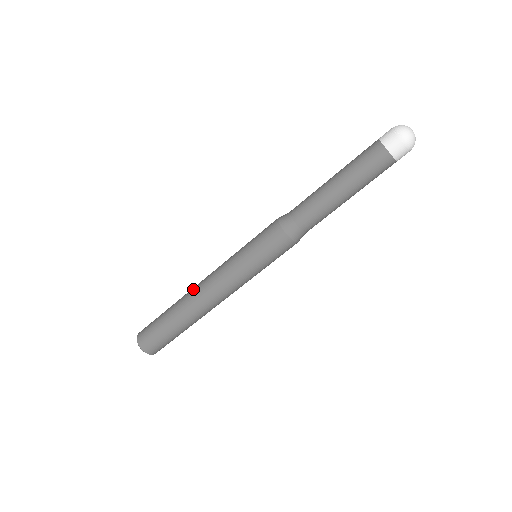
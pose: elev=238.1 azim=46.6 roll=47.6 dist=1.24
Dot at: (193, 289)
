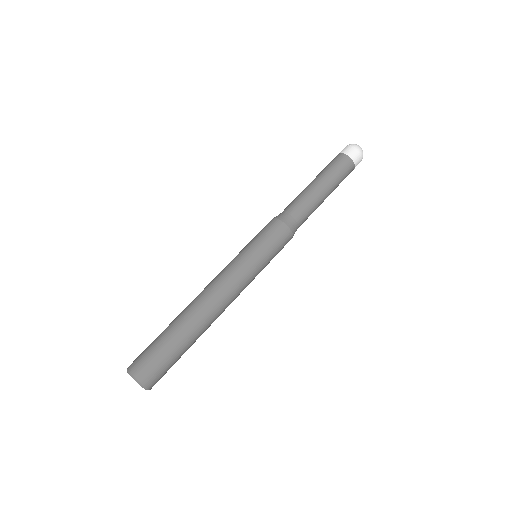
Dot at: occluded
